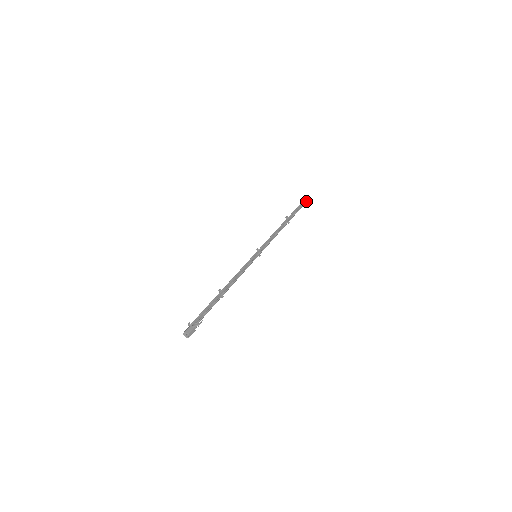
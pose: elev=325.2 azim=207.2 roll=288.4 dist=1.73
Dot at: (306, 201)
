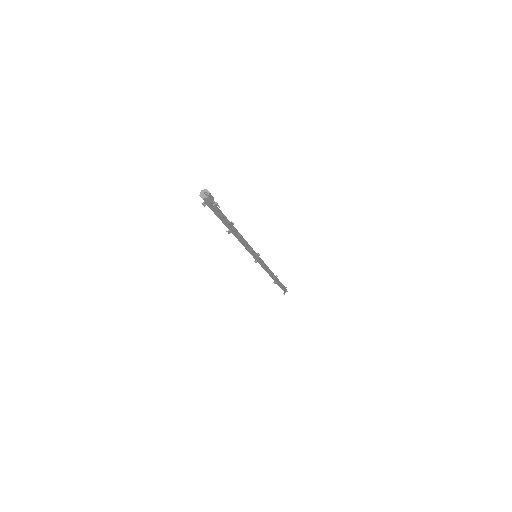
Dot at: occluded
